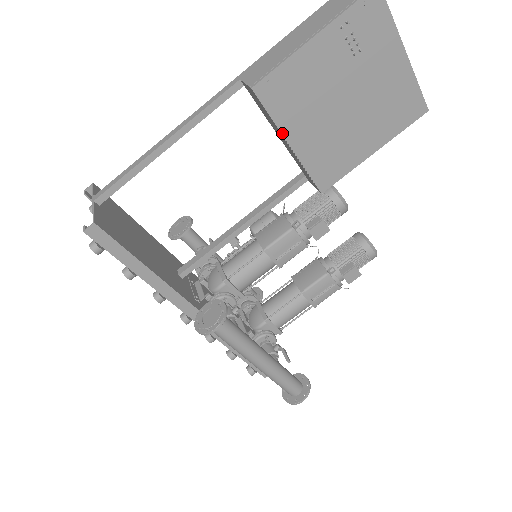
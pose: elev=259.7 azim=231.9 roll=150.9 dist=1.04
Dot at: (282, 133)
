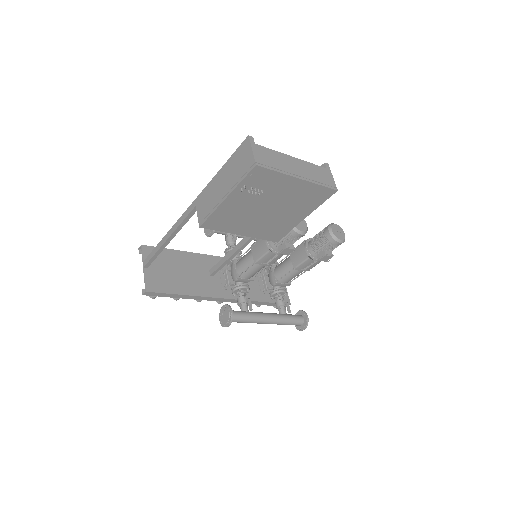
Dot at: (232, 233)
